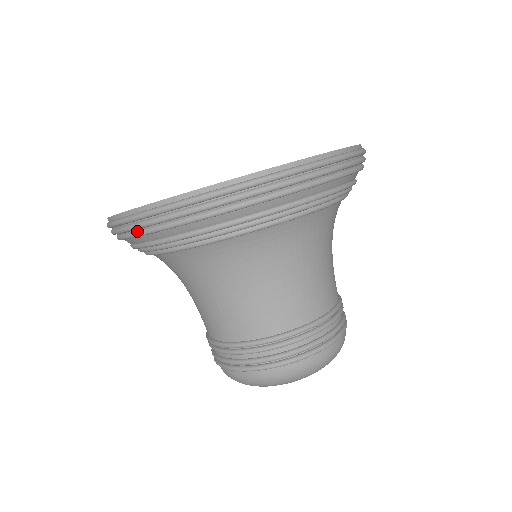
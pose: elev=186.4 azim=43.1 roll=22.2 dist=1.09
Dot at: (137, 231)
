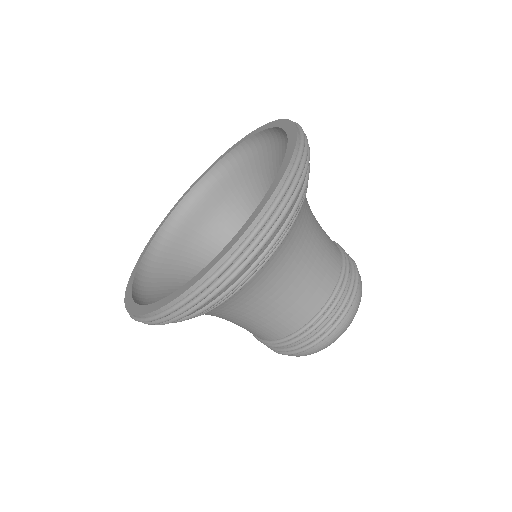
Dot at: occluded
